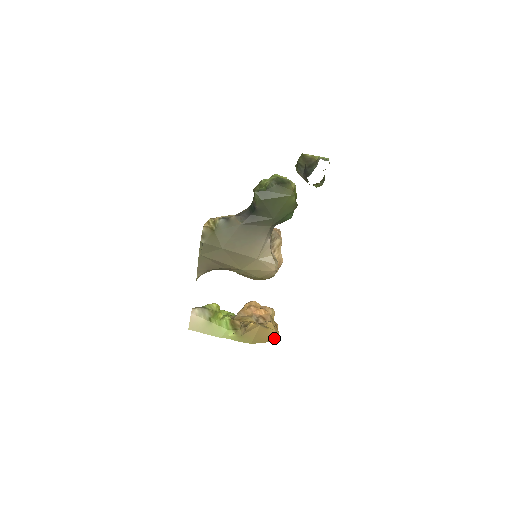
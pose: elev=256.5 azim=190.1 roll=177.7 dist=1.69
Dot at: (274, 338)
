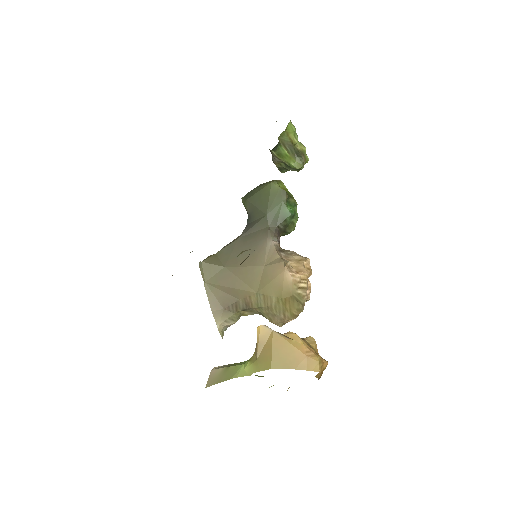
Dot at: (311, 364)
